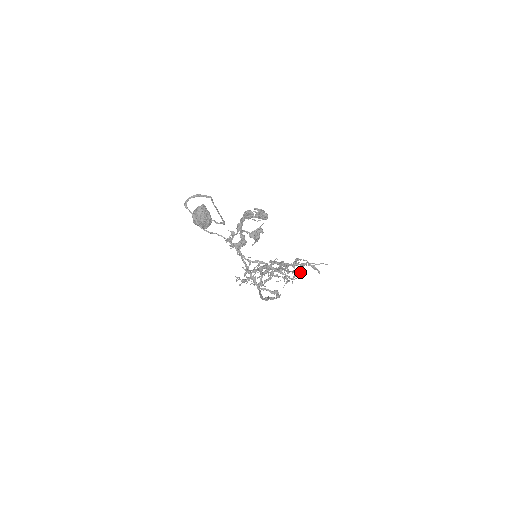
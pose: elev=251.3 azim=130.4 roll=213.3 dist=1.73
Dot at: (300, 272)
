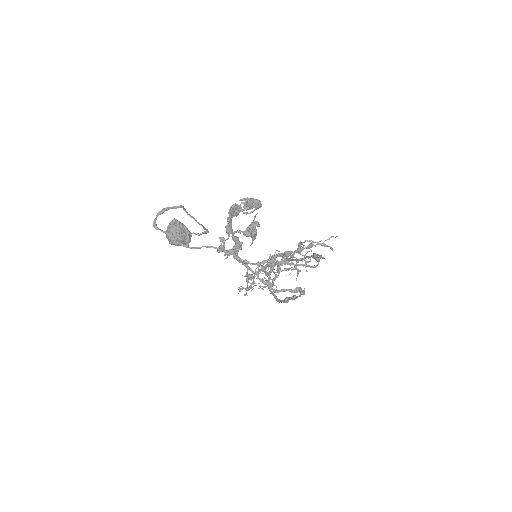
Dot at: (316, 256)
